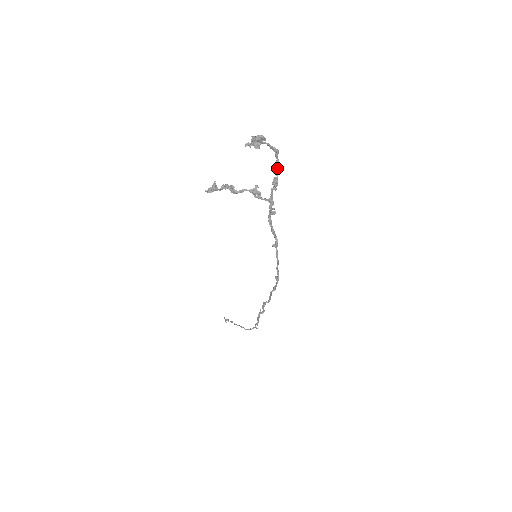
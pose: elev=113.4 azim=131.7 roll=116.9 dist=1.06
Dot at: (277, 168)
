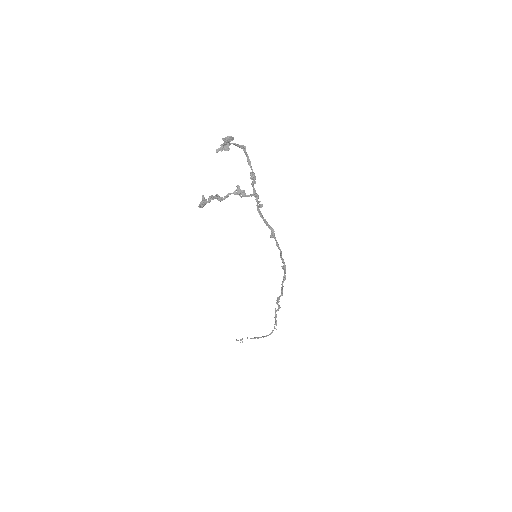
Dot at: (249, 163)
